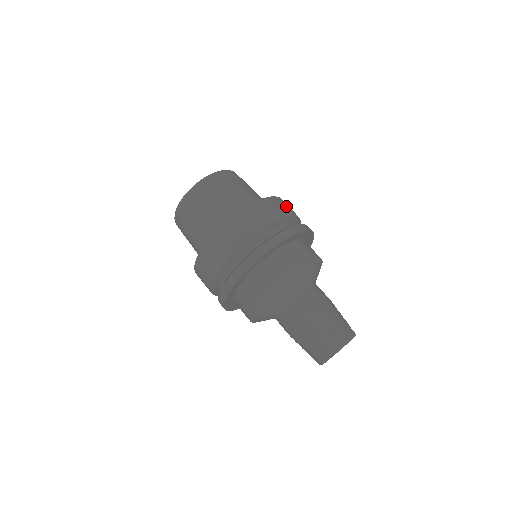
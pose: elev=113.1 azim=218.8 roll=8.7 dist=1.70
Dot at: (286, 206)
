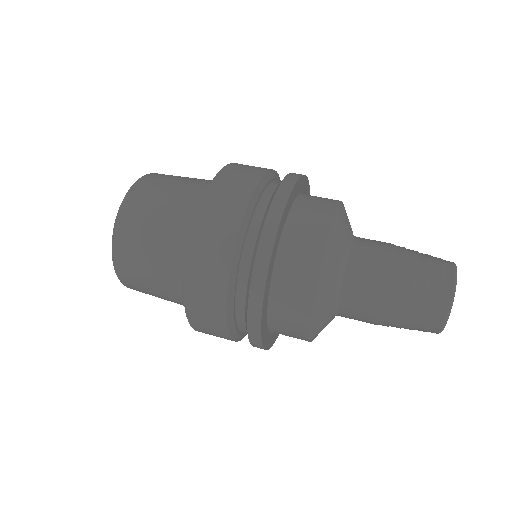
Dot at: occluded
